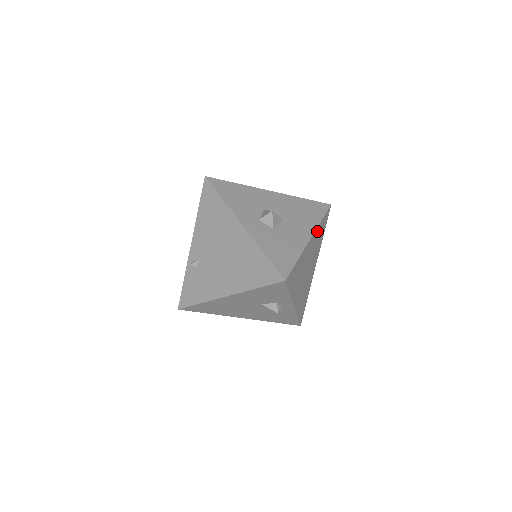
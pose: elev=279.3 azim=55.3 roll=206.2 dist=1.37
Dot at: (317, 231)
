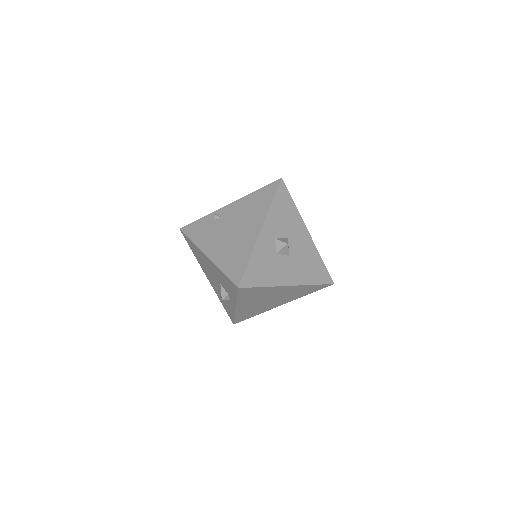
Dot at: (302, 287)
